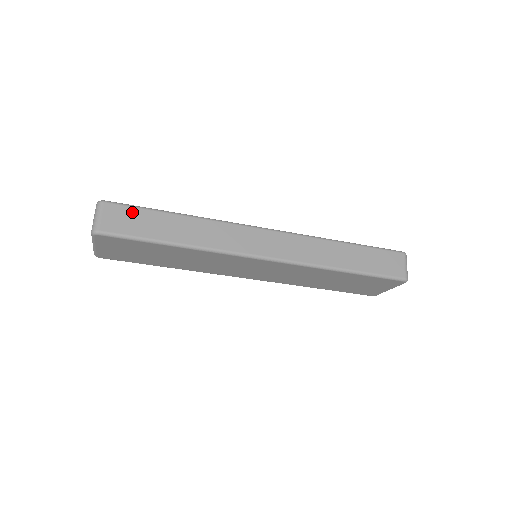
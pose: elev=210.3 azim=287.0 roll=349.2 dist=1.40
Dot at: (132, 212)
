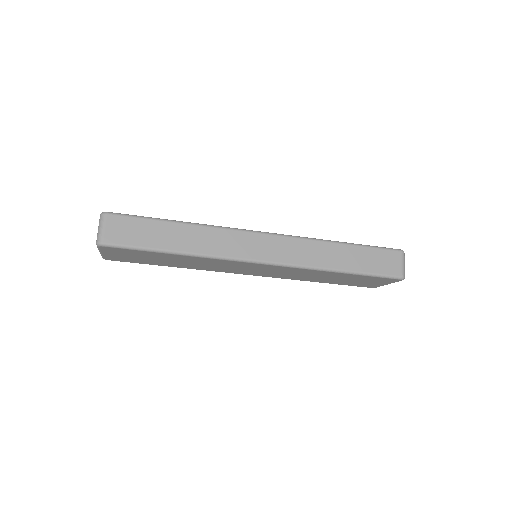
Dot at: (134, 222)
